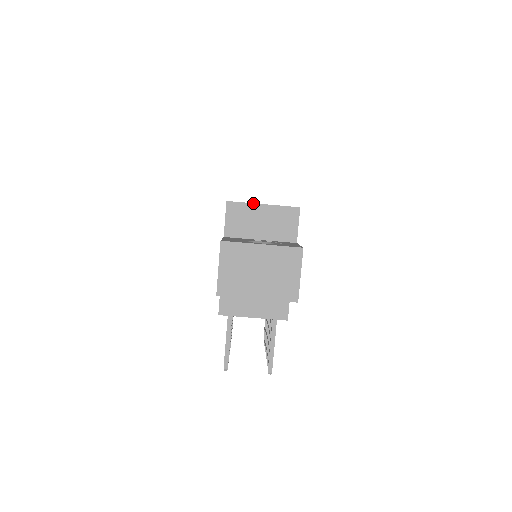
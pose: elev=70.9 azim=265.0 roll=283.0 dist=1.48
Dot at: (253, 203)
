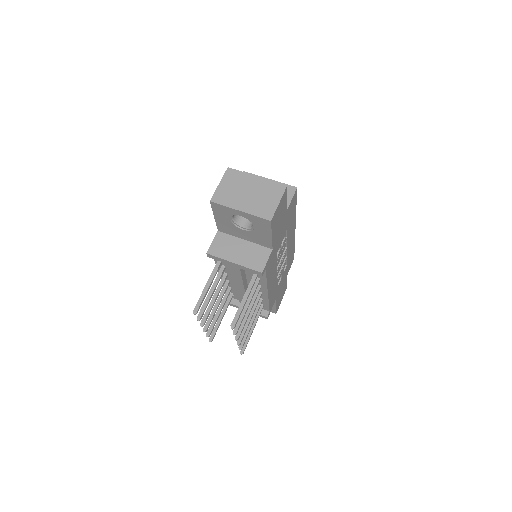
Dot at: (263, 177)
